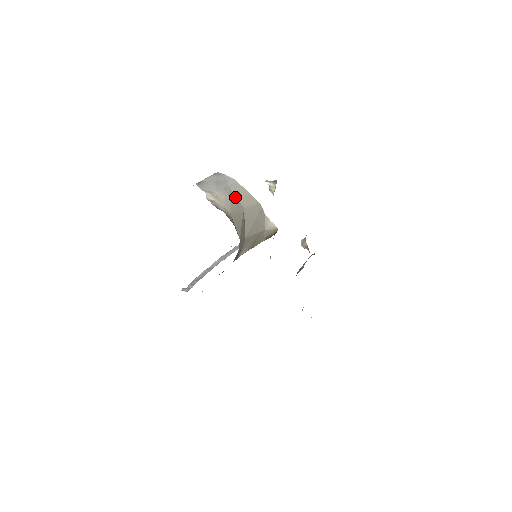
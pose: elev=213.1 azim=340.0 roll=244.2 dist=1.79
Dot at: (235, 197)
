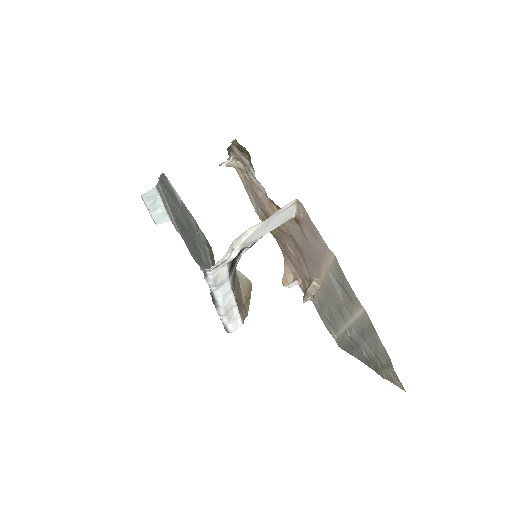
Dot at: occluded
